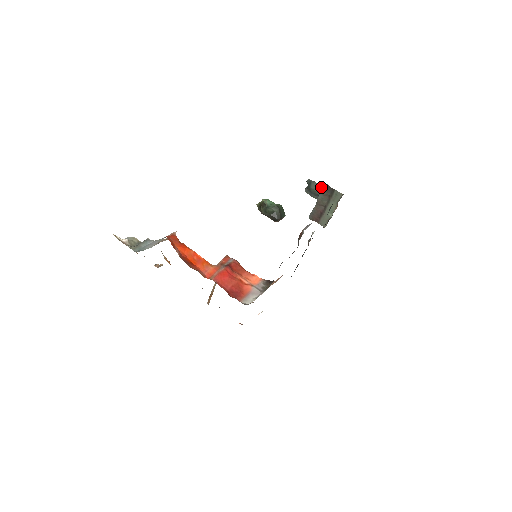
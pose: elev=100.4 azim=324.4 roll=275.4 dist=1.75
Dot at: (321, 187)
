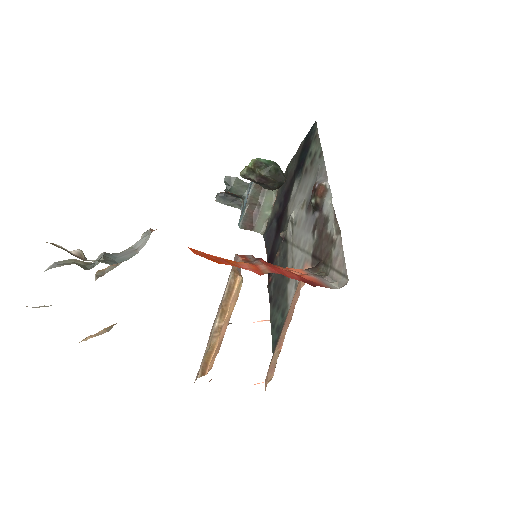
Dot at: (244, 182)
